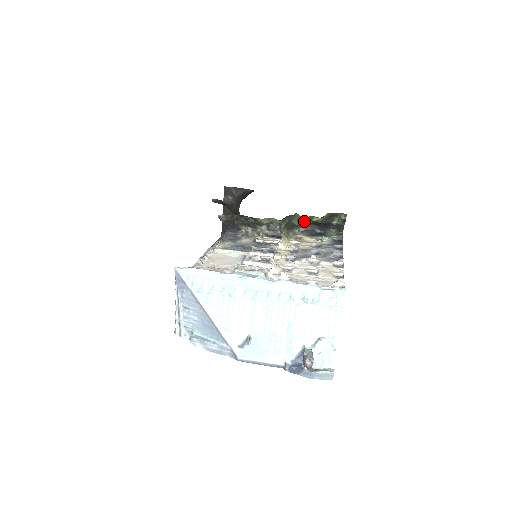
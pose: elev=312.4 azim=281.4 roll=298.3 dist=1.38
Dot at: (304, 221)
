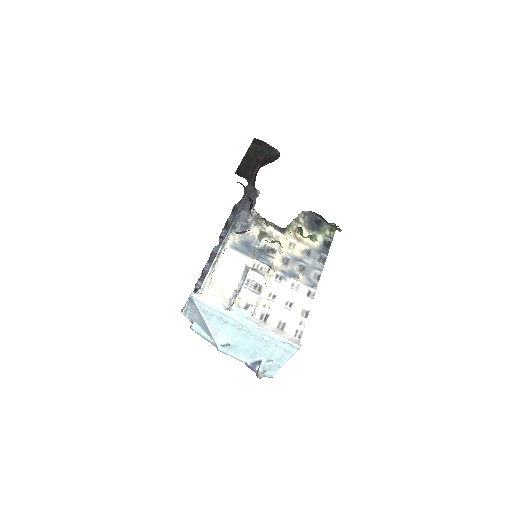
Dot at: (304, 237)
